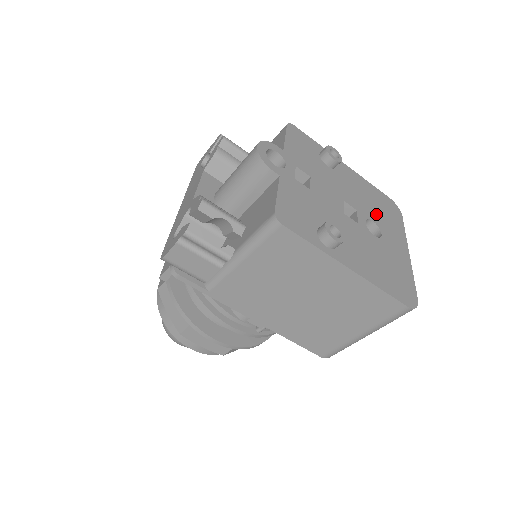
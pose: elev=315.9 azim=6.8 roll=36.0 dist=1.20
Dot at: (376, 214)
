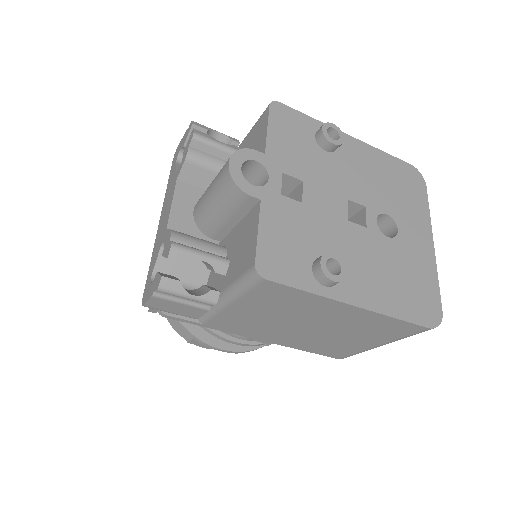
Dot at: (391, 200)
